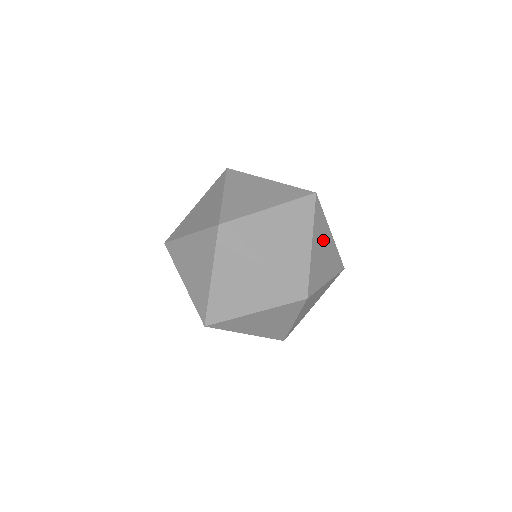
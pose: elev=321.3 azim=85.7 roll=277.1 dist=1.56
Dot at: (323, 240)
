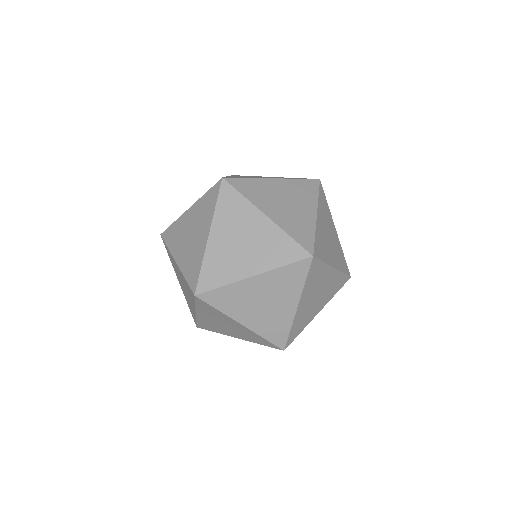
Dot at: (318, 286)
